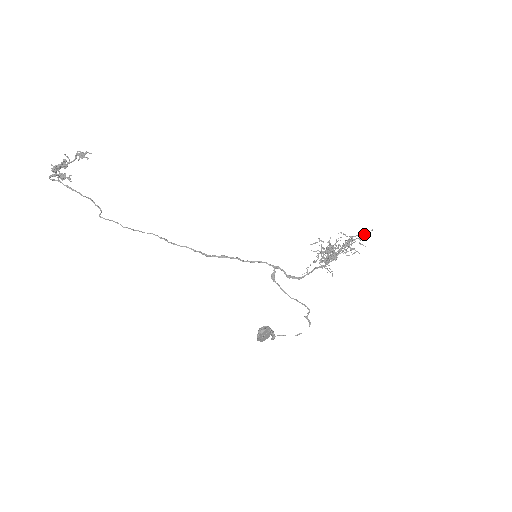
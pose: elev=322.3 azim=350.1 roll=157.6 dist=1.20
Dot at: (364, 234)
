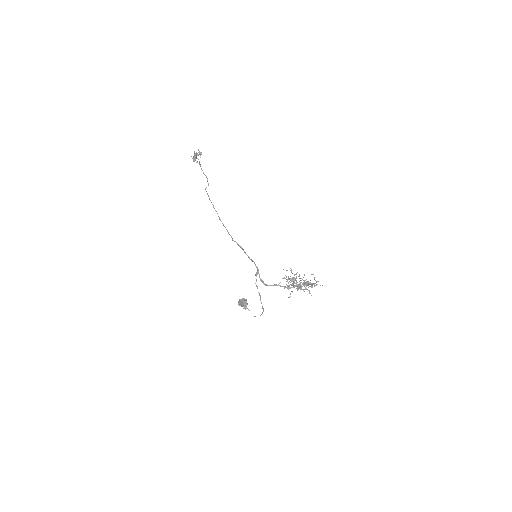
Dot at: occluded
